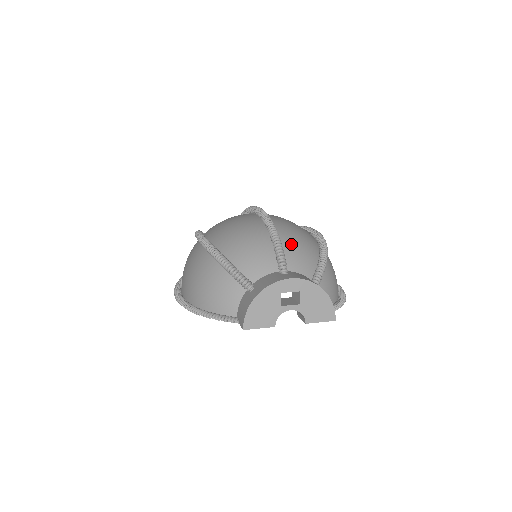
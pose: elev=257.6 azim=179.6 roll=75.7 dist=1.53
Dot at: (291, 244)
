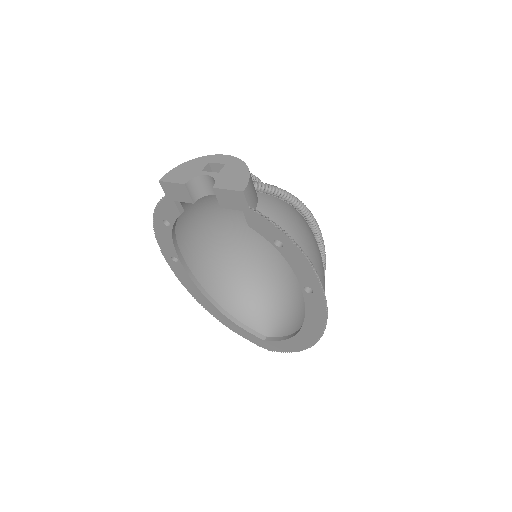
Dot at: occluded
